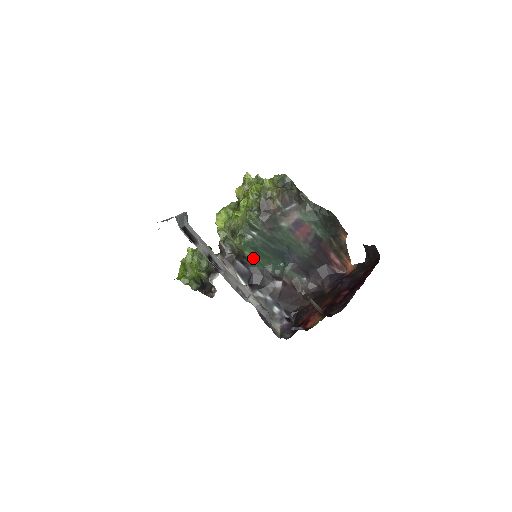
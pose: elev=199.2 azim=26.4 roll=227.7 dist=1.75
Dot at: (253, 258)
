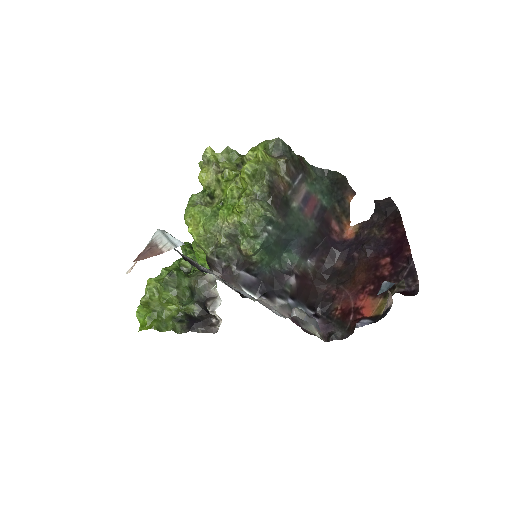
Dot at: (262, 260)
